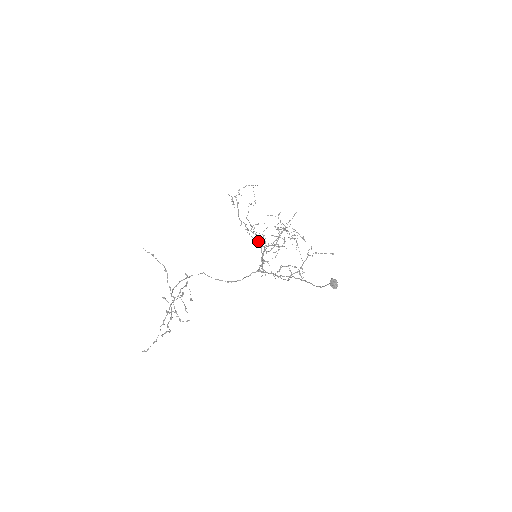
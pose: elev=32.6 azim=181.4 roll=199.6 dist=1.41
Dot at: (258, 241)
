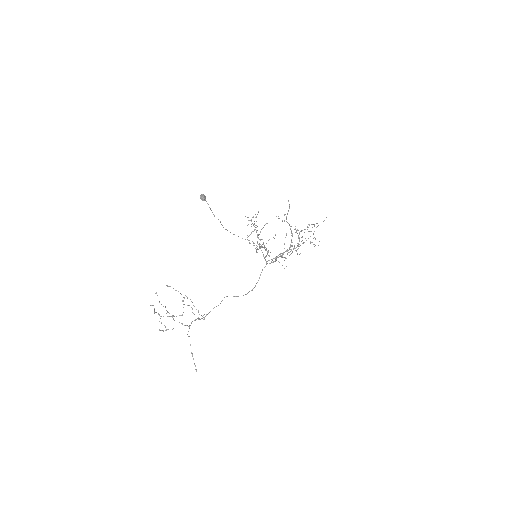
Dot at: (265, 249)
